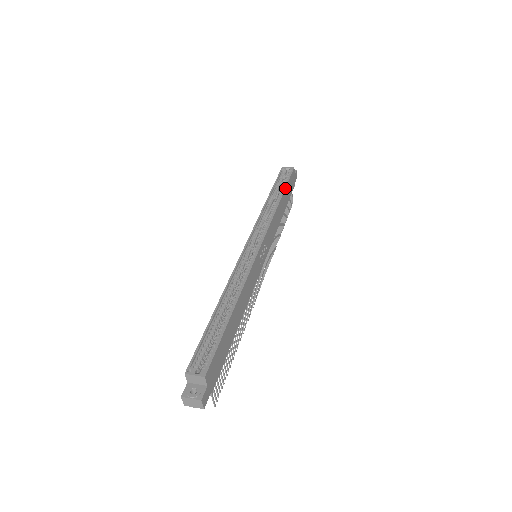
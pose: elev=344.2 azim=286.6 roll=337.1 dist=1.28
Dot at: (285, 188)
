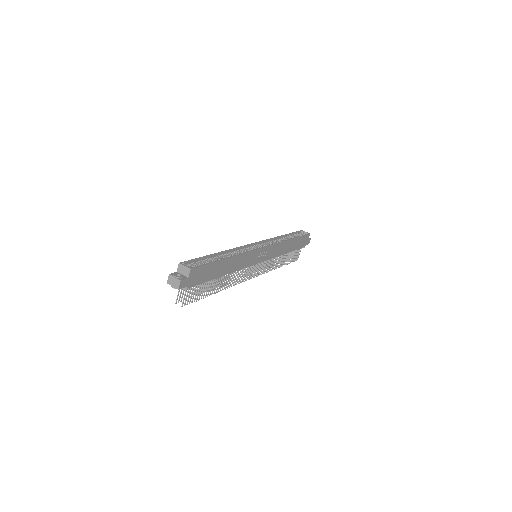
Dot at: (297, 237)
